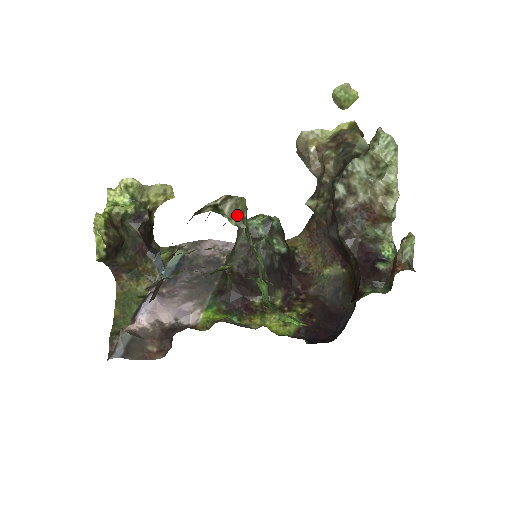
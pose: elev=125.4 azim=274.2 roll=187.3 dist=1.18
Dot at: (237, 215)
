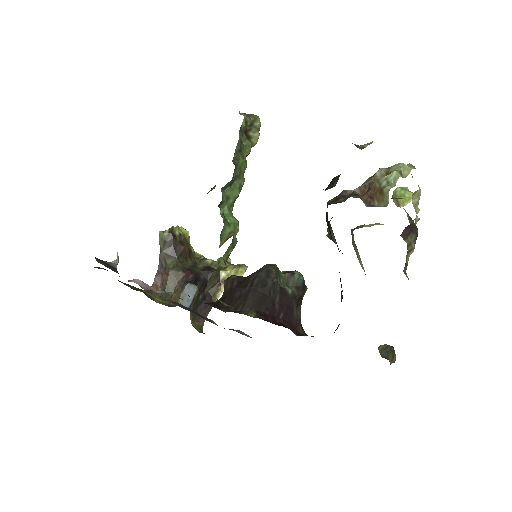
Dot at: (247, 115)
